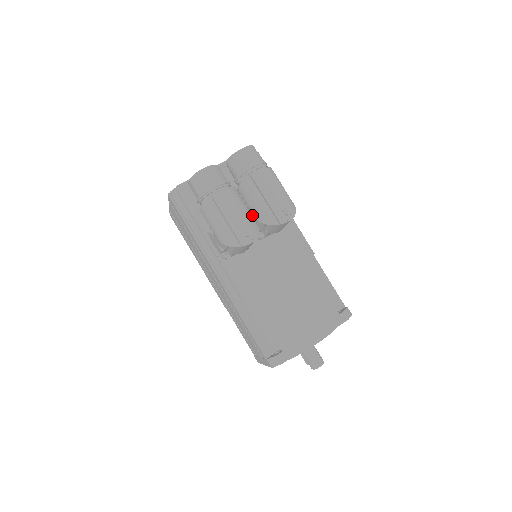
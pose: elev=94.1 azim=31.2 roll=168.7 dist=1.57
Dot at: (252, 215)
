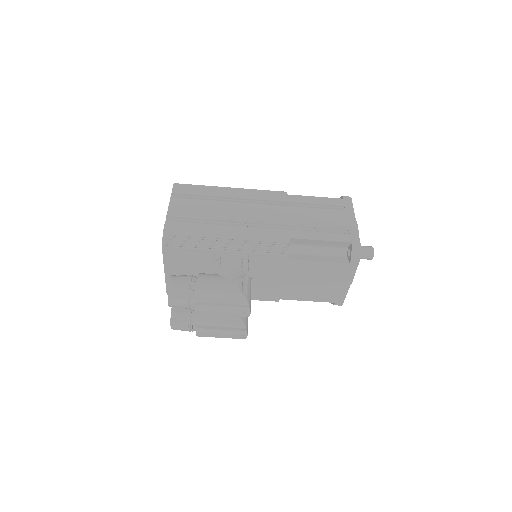
Dot at: occluded
